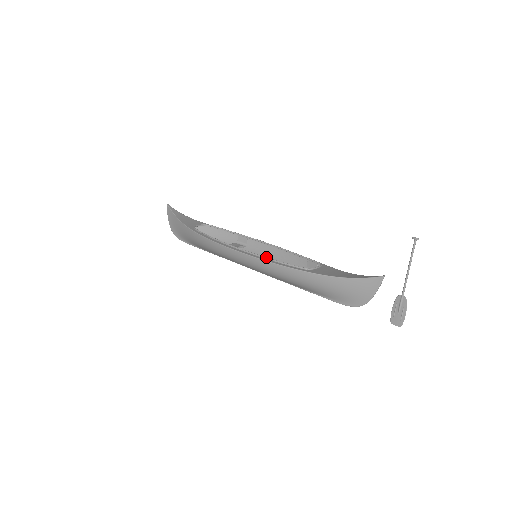
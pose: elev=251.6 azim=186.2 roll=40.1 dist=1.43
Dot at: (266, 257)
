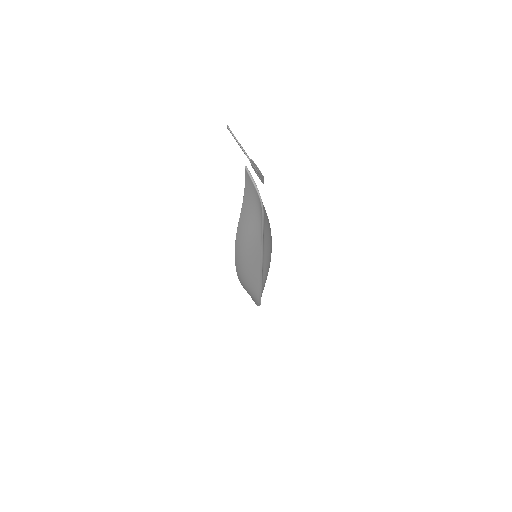
Dot at: occluded
